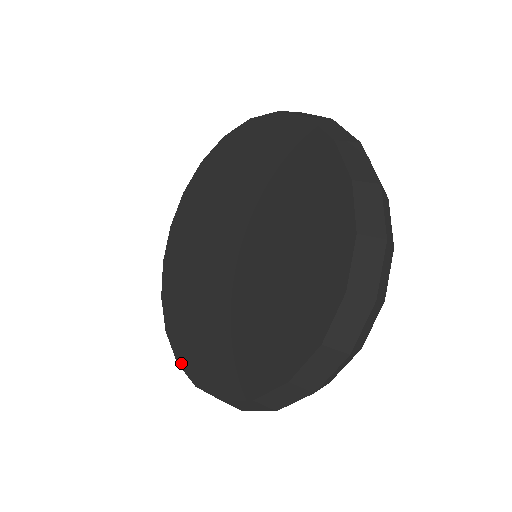
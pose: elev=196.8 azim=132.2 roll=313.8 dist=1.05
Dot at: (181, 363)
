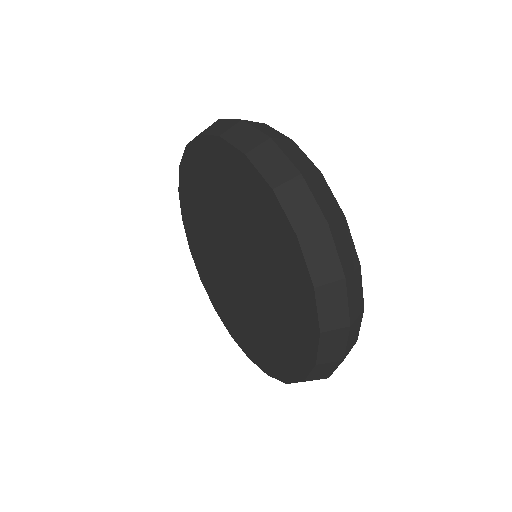
Dot at: (251, 359)
